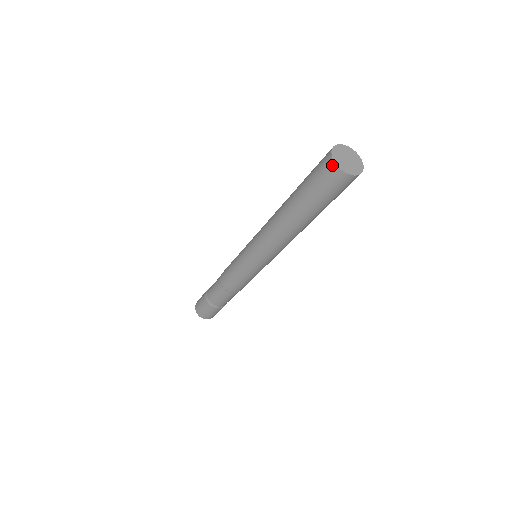
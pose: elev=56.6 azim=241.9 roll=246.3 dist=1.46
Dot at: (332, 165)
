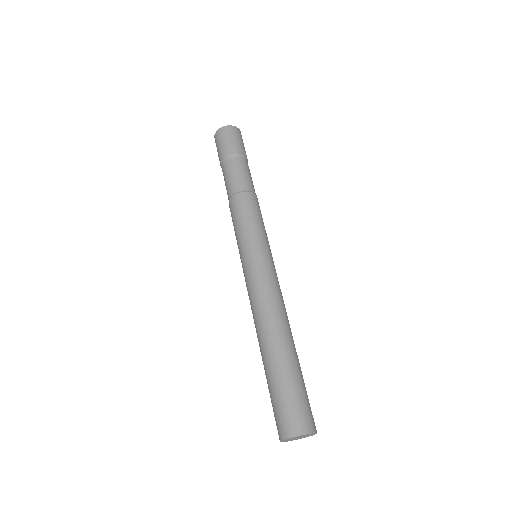
Dot at: (279, 438)
